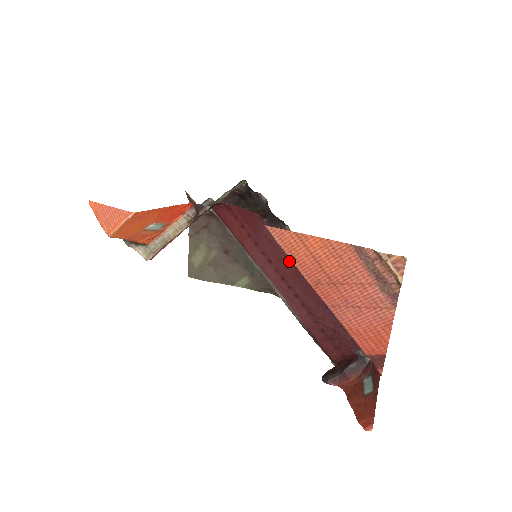
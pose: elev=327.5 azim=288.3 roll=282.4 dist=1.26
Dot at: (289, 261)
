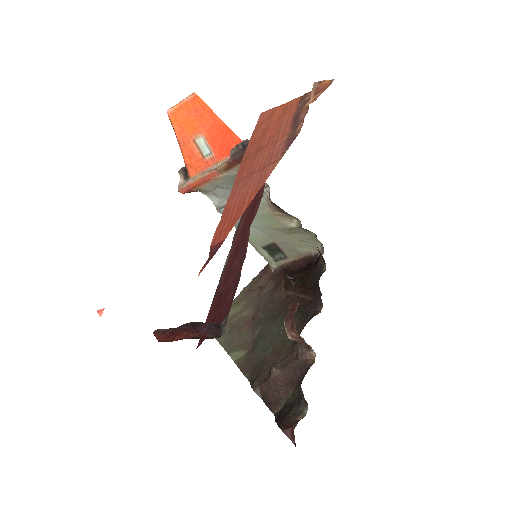
Dot at: (260, 194)
